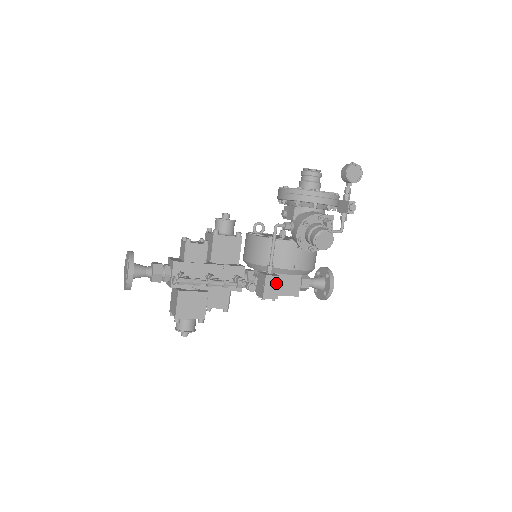
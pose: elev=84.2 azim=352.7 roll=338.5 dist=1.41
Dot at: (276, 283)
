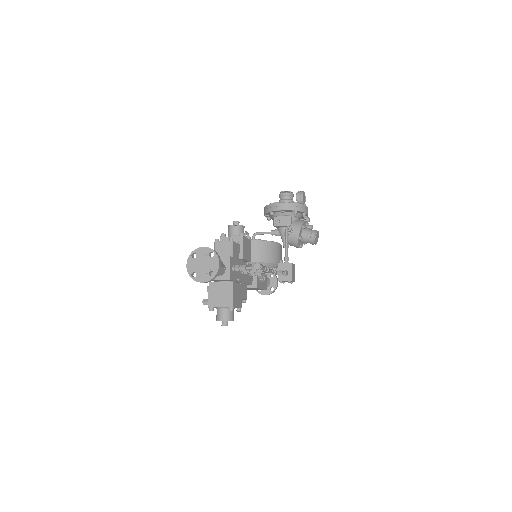
Dot at: (294, 269)
